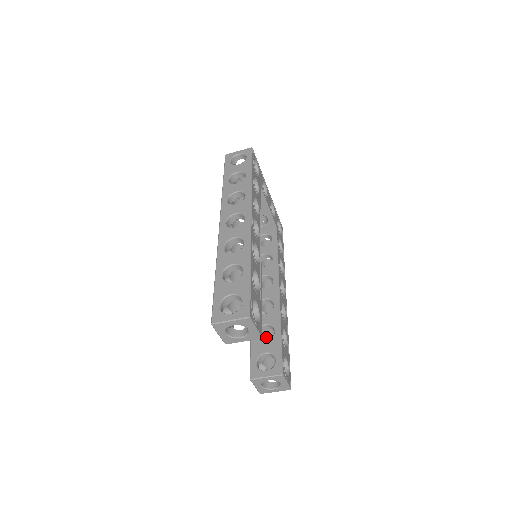
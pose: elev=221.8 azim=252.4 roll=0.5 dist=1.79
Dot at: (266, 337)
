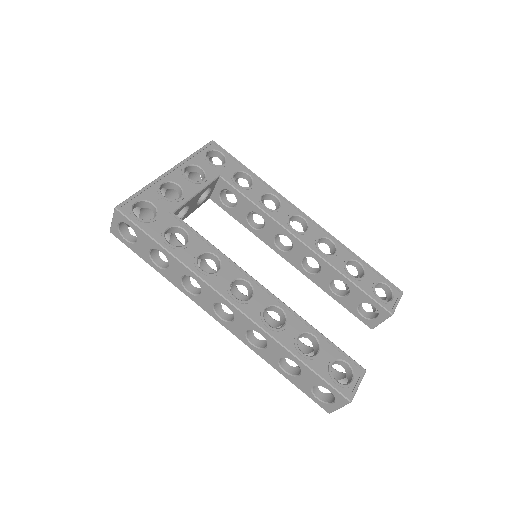
Dot at: occluded
